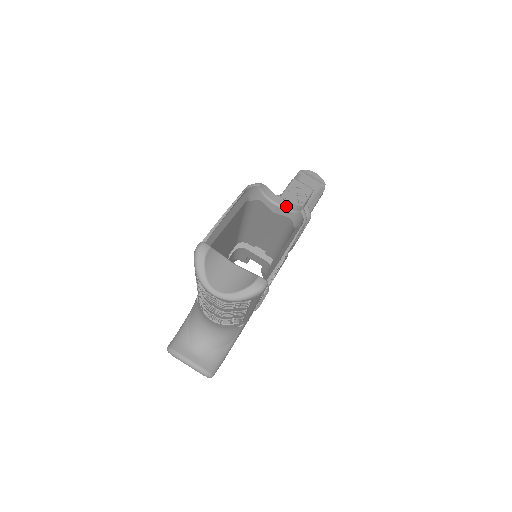
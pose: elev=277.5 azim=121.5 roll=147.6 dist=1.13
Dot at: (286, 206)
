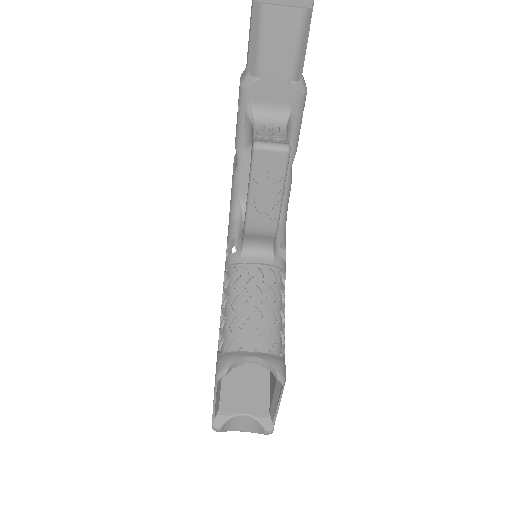
Dot at: (260, 363)
